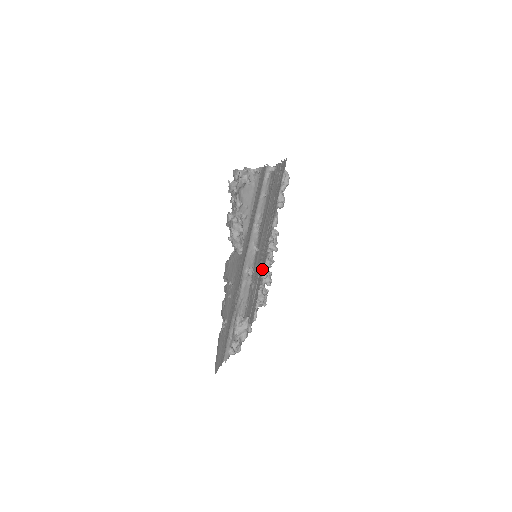
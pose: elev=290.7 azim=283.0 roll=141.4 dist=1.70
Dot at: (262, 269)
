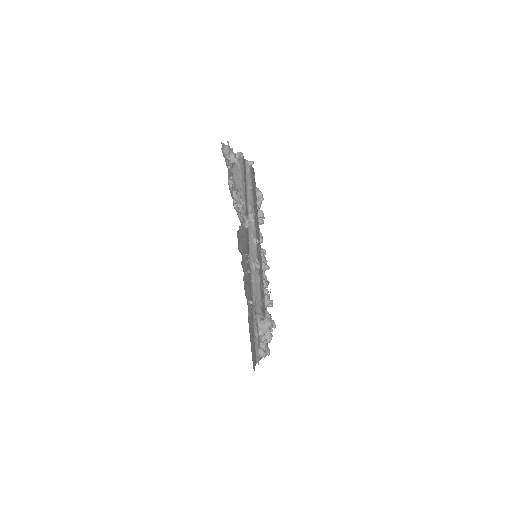
Dot at: occluded
